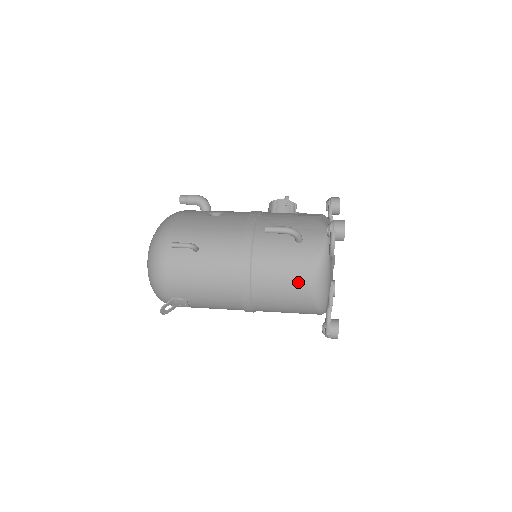
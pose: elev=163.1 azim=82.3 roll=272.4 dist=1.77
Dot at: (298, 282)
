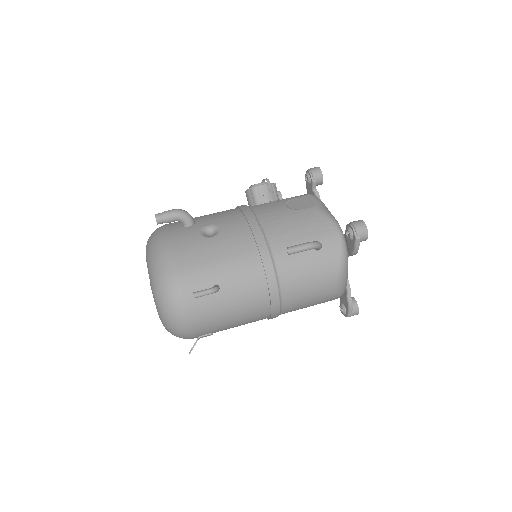
Dot at: (325, 288)
